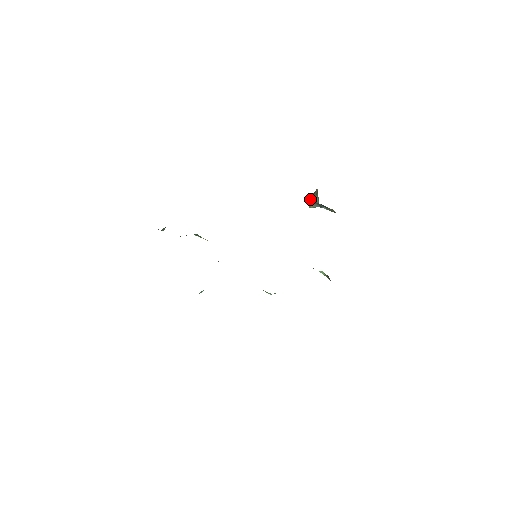
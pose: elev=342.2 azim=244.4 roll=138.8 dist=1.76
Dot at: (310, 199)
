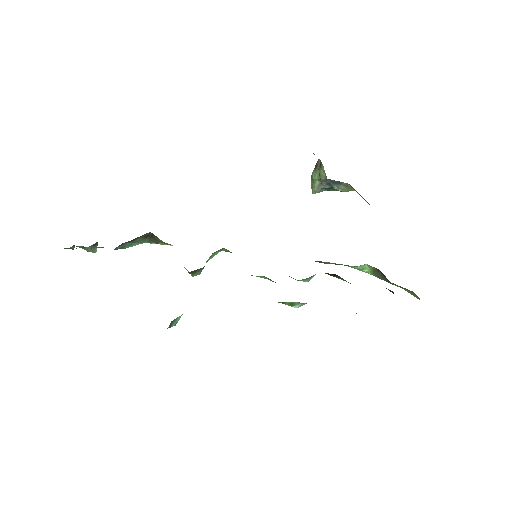
Dot at: (312, 178)
